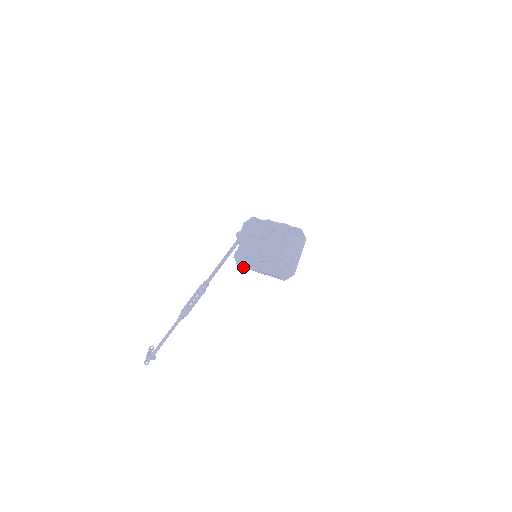
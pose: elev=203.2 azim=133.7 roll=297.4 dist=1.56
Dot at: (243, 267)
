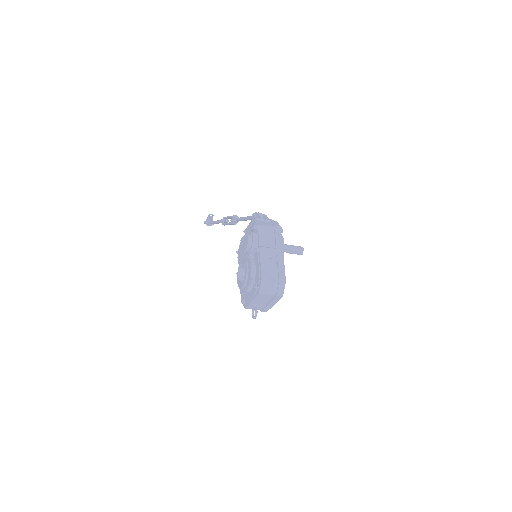
Dot at: occluded
